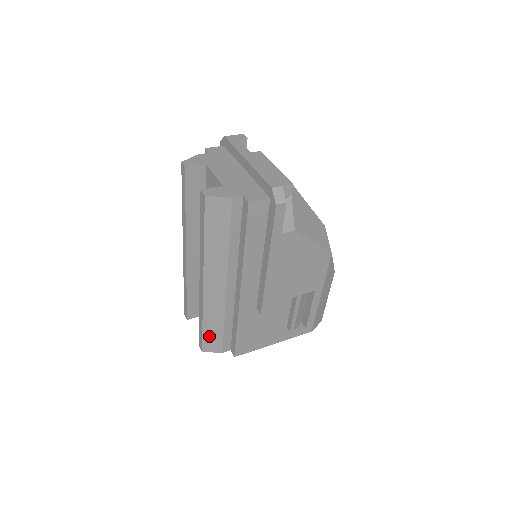
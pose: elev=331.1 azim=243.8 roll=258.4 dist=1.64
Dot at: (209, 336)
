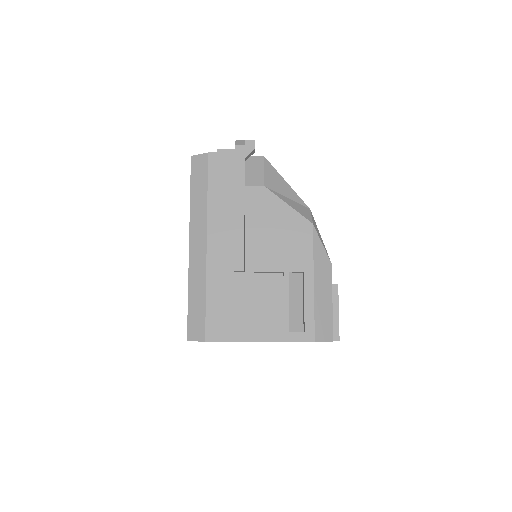
Dot at: (193, 315)
